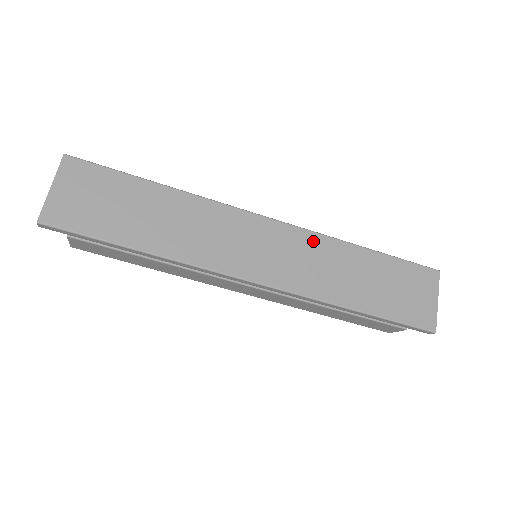
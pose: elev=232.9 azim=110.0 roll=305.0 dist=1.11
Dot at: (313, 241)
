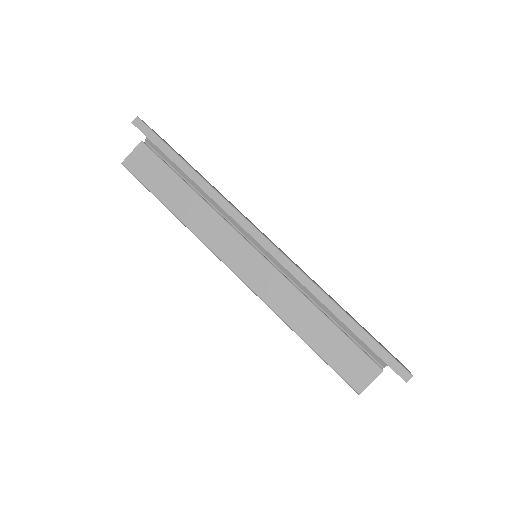
Dot at: occluded
